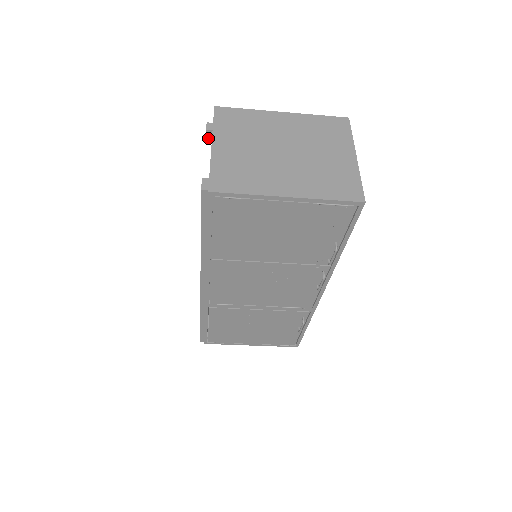
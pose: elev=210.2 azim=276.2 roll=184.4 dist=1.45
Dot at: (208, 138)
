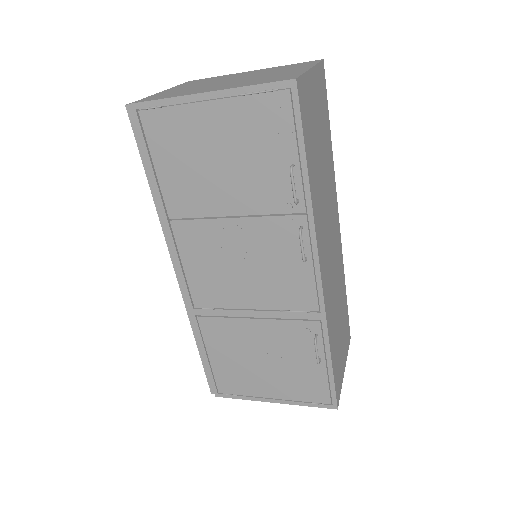
Dot at: occluded
